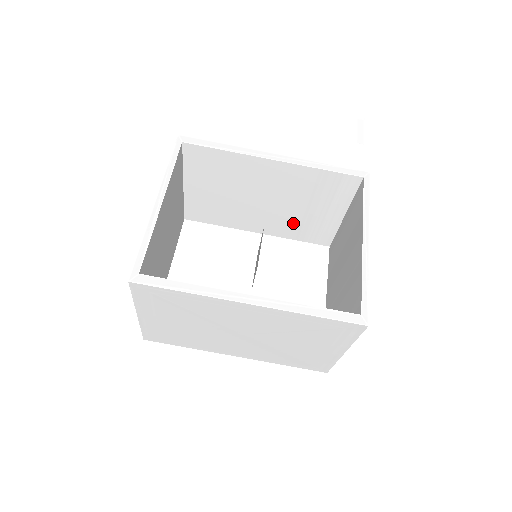
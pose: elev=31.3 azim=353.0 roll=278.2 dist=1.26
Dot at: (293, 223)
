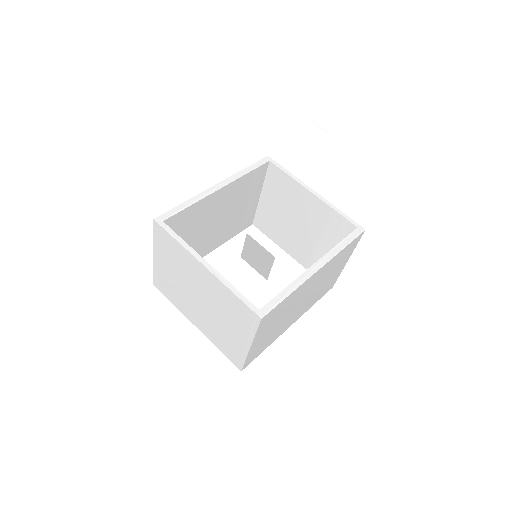
Dot at: (232, 225)
